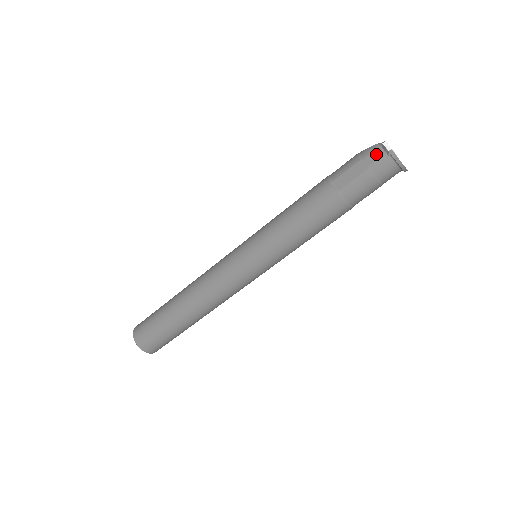
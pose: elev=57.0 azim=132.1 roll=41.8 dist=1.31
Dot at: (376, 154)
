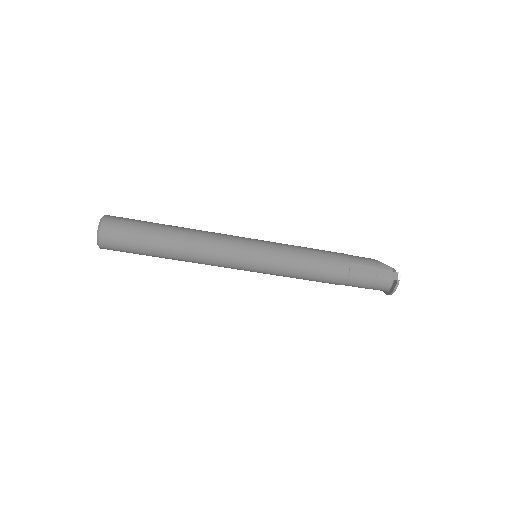
Dot at: (387, 272)
